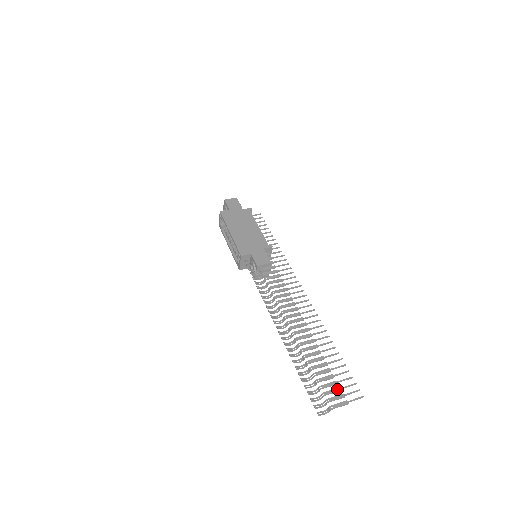
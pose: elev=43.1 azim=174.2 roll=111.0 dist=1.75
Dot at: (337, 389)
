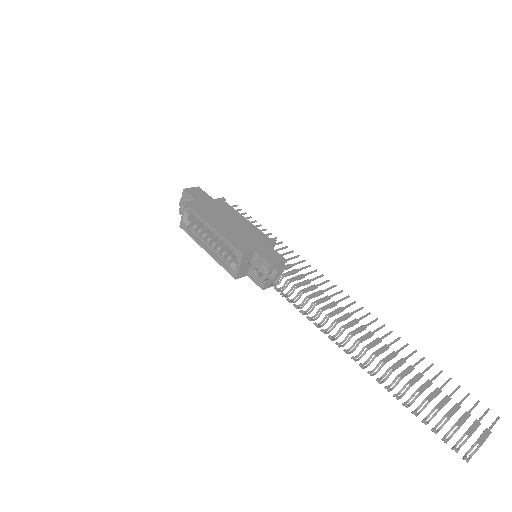
Dot at: (466, 415)
